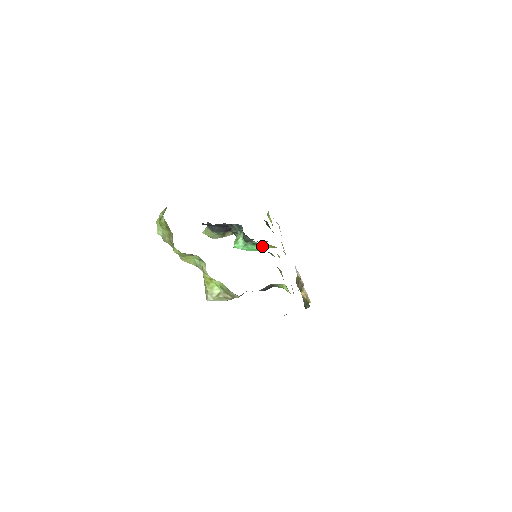
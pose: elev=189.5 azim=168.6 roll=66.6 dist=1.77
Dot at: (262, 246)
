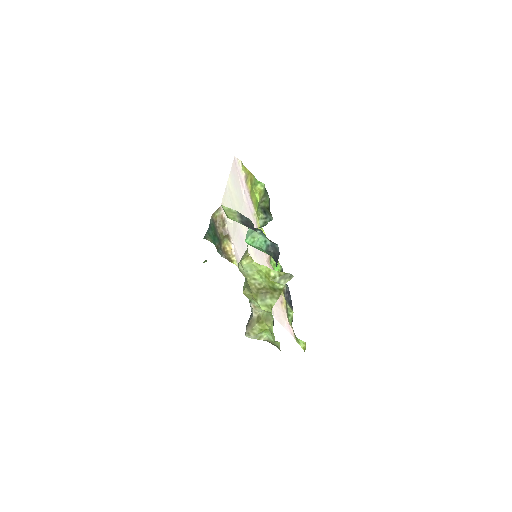
Dot at: occluded
